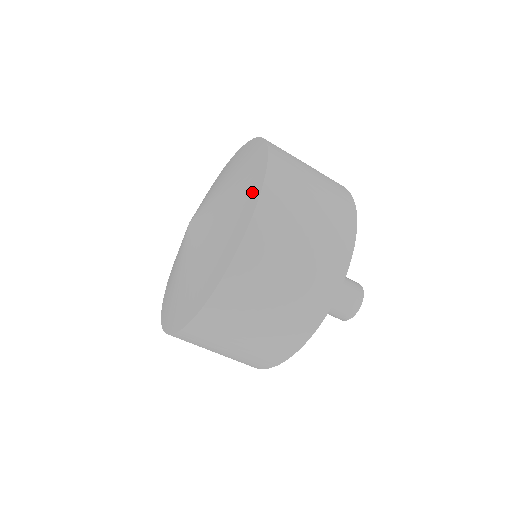
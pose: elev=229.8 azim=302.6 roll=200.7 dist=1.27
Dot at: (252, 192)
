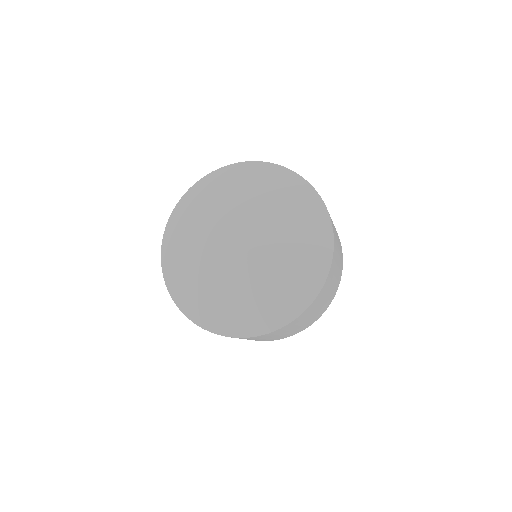
Dot at: (323, 234)
